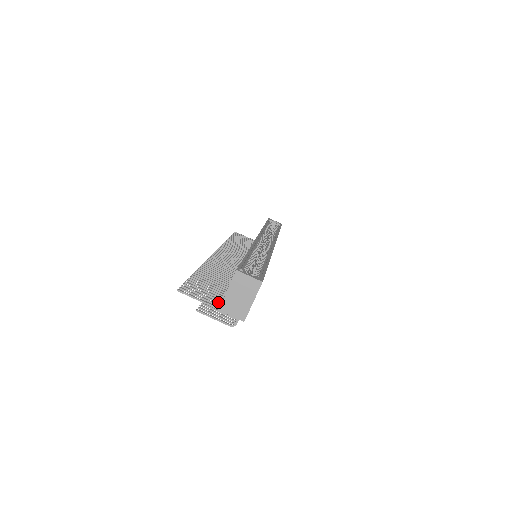
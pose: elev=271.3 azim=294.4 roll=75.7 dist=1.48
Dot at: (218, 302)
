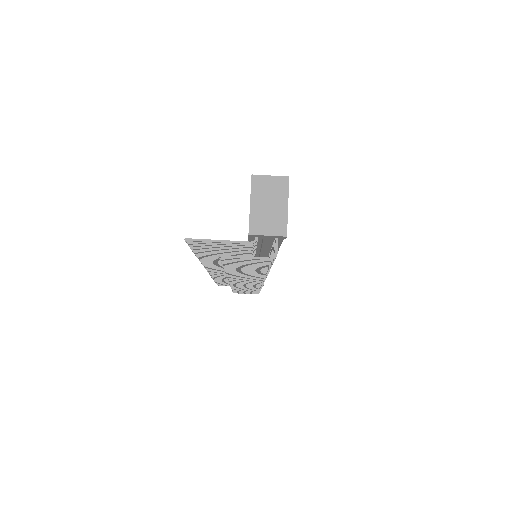
Dot at: (242, 245)
